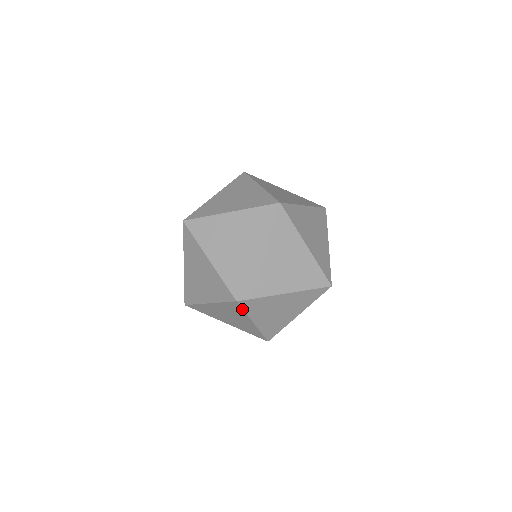
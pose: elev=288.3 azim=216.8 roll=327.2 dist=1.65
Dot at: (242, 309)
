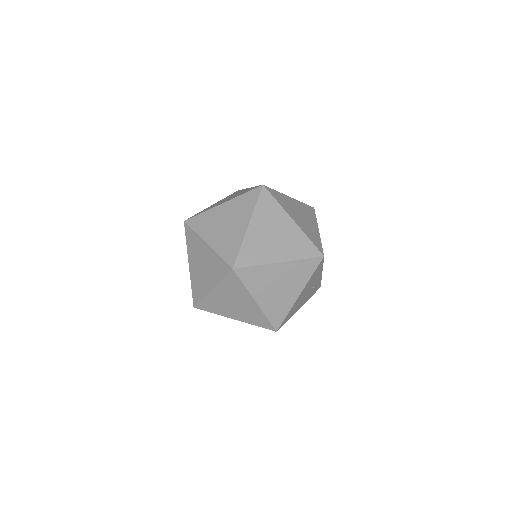
Dot at: (315, 269)
